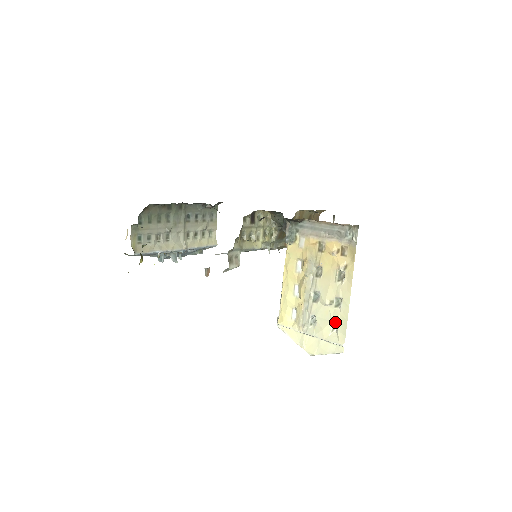
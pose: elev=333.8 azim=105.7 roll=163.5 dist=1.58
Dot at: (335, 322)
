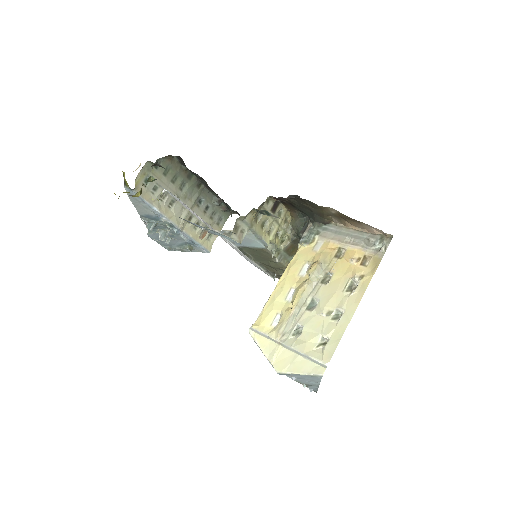
Dot at: (326, 336)
